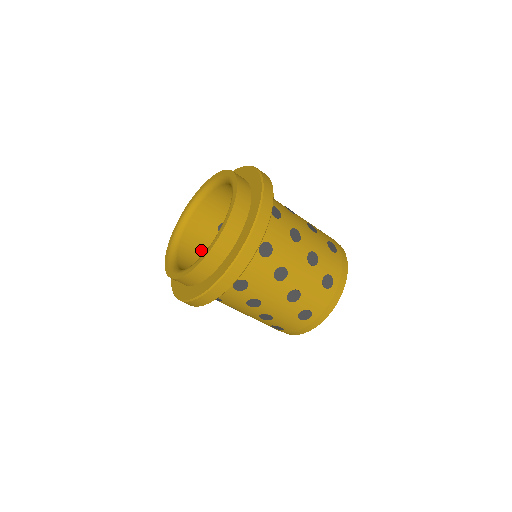
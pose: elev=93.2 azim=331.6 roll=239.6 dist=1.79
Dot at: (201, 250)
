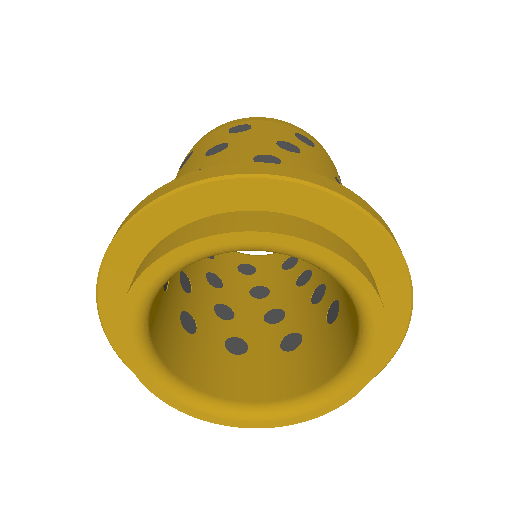
Dot at: (186, 340)
